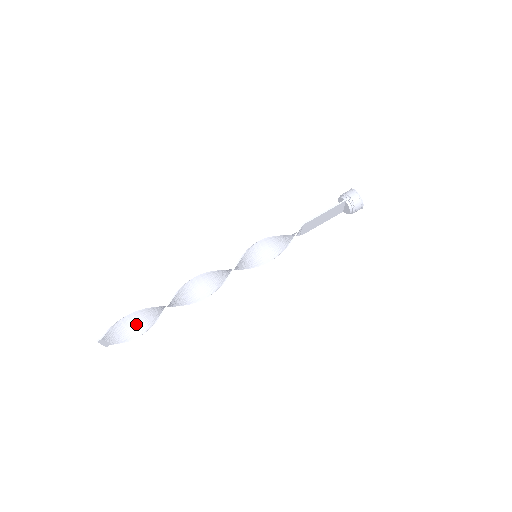
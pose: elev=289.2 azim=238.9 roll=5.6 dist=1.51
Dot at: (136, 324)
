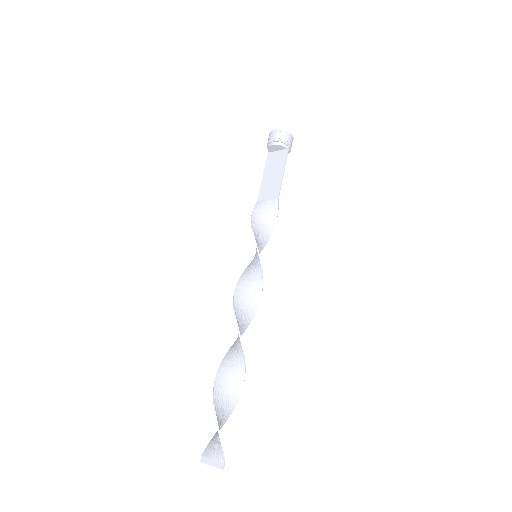
Dot at: (223, 416)
